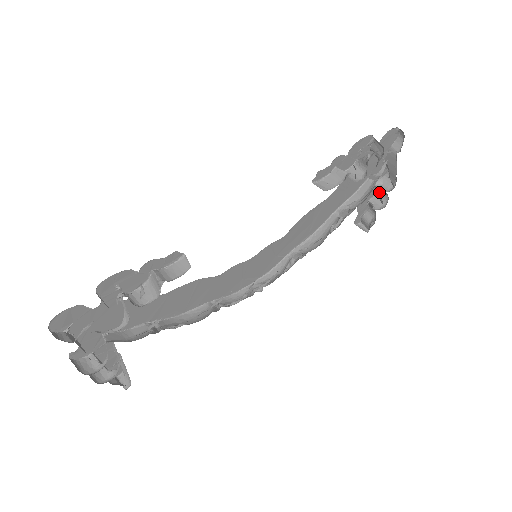
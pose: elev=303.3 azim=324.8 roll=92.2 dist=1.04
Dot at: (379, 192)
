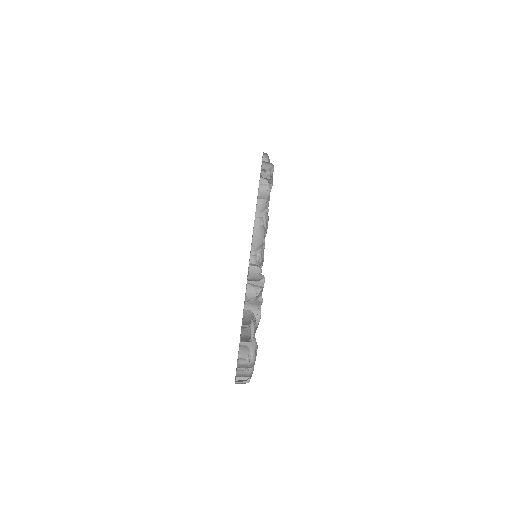
Dot at: occluded
